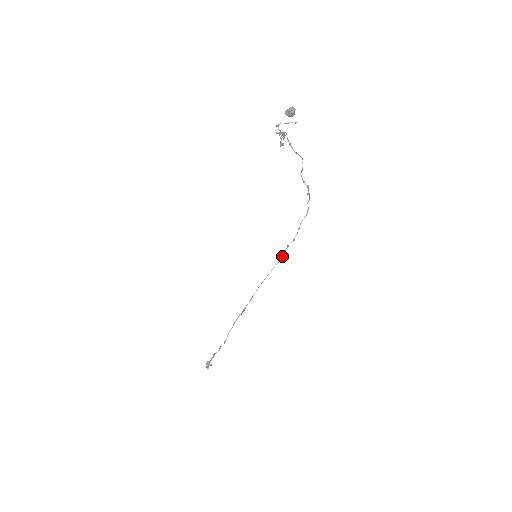
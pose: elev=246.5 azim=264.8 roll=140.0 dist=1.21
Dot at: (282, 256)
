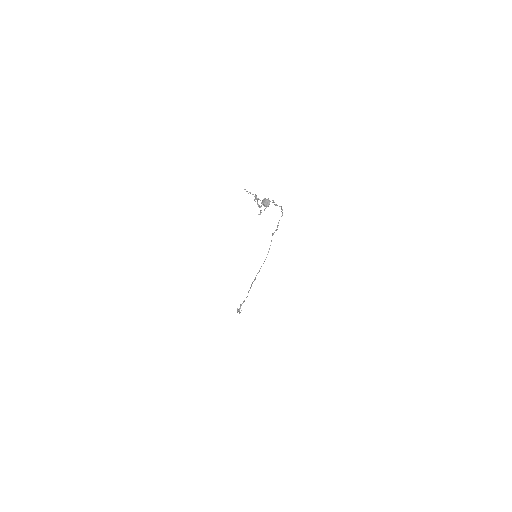
Dot at: (271, 241)
